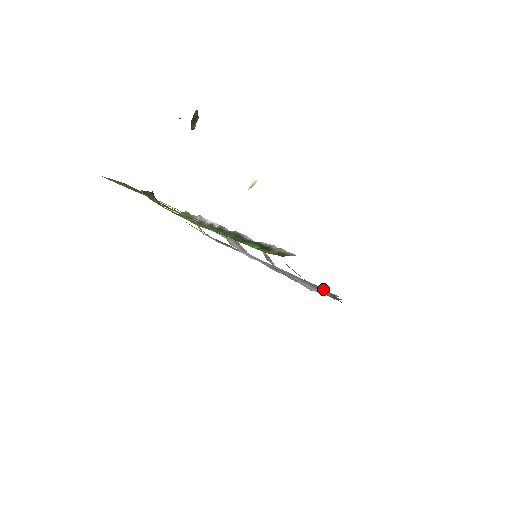
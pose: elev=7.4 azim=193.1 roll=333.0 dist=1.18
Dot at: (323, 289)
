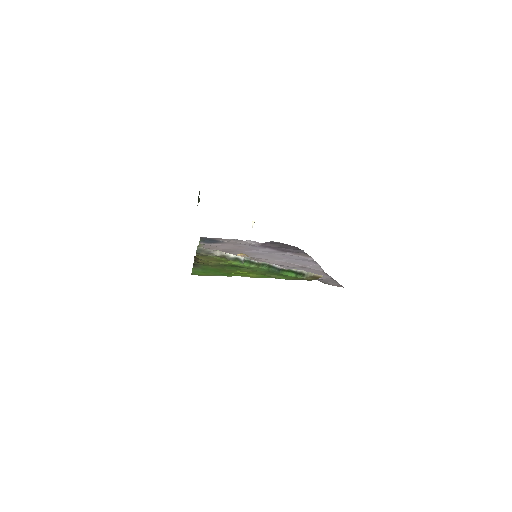
Dot at: (296, 253)
